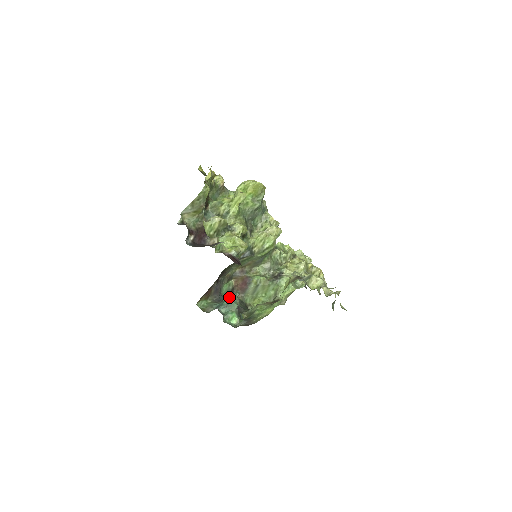
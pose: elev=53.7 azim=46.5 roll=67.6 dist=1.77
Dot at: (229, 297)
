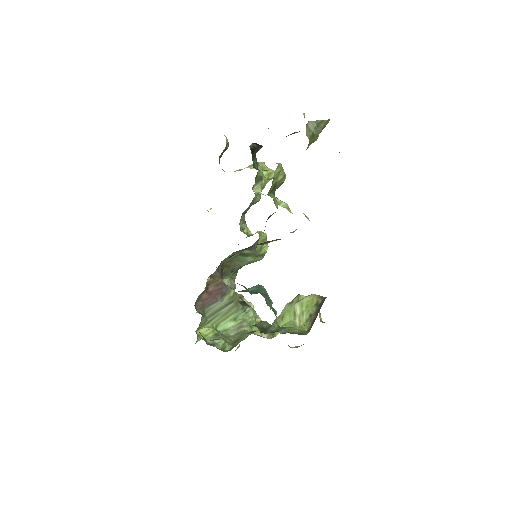
Dot at: (261, 286)
